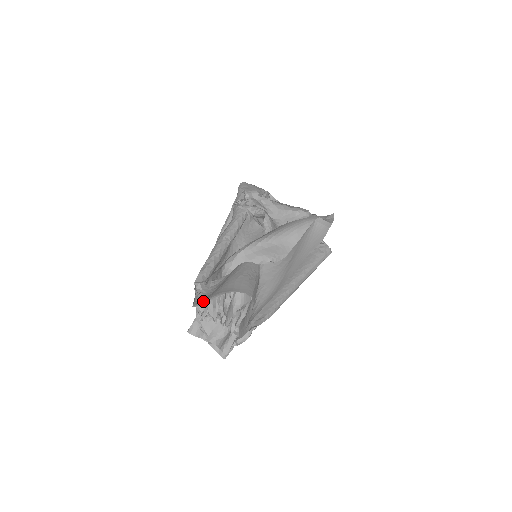
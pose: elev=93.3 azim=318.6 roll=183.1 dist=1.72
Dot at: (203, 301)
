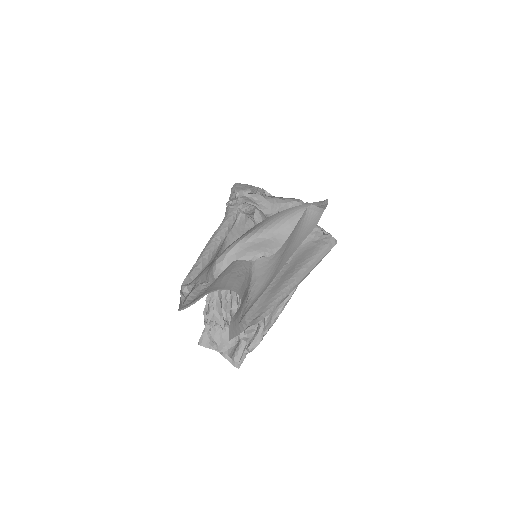
Dot at: (189, 304)
